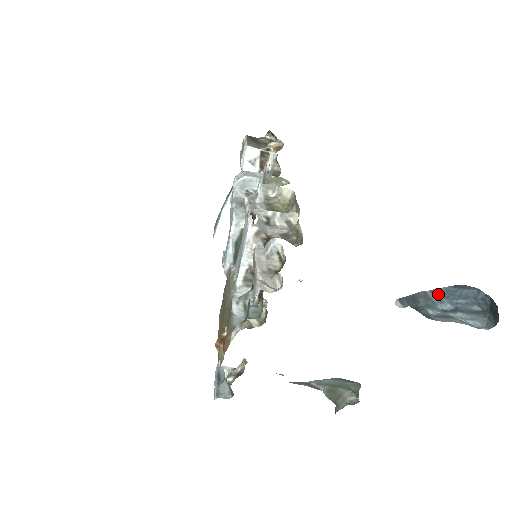
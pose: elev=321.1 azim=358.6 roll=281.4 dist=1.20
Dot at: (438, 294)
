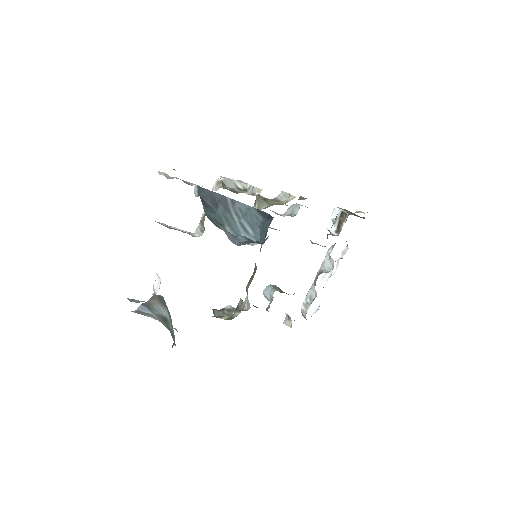
Dot at: (239, 210)
